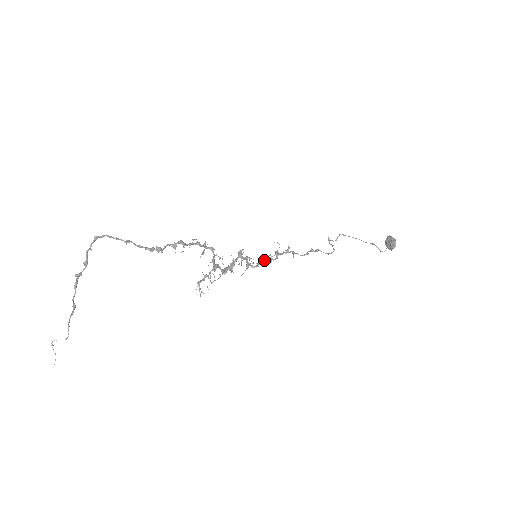
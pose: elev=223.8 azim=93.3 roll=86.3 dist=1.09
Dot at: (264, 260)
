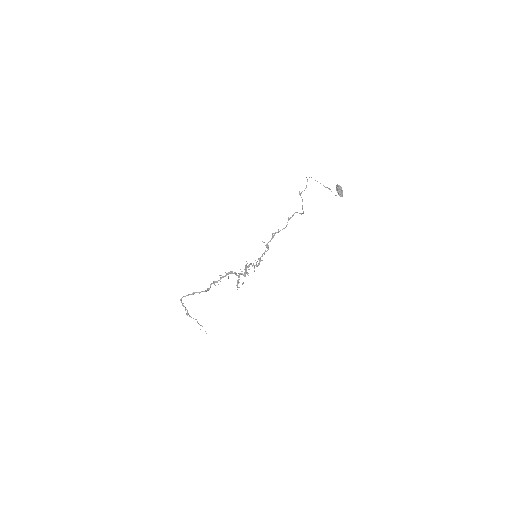
Dot at: (261, 256)
